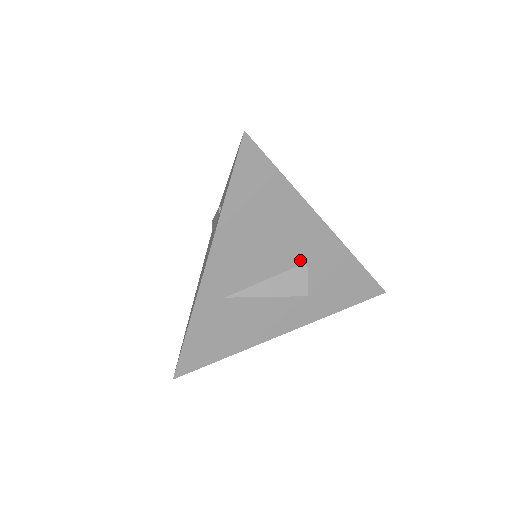
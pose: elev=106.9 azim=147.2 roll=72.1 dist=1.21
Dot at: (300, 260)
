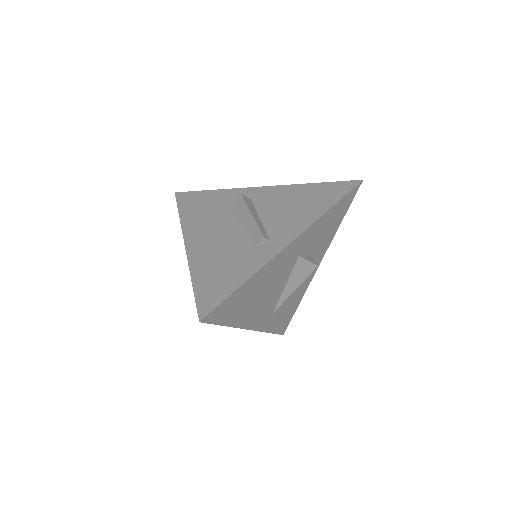
Dot at: (294, 262)
